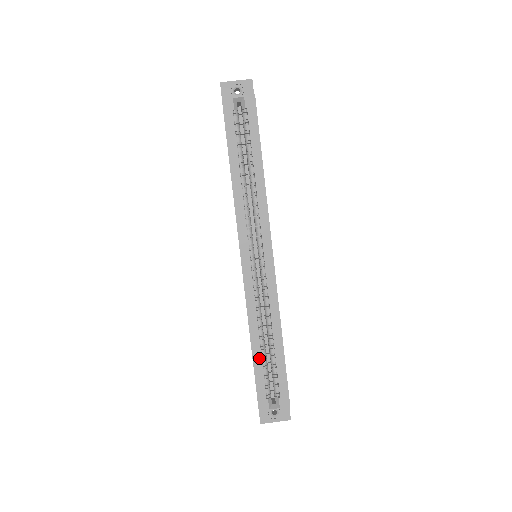
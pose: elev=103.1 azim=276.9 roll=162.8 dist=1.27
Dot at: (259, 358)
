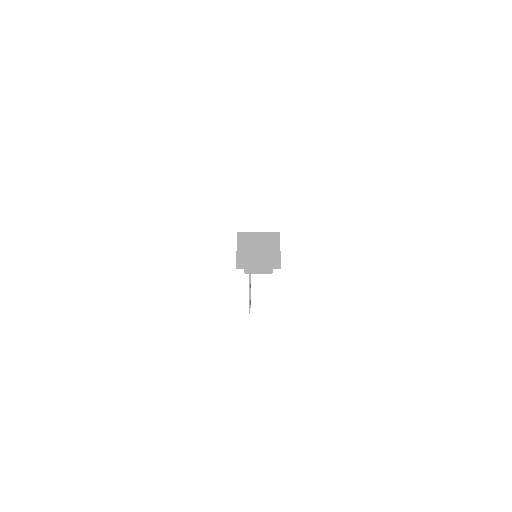
Dot at: occluded
